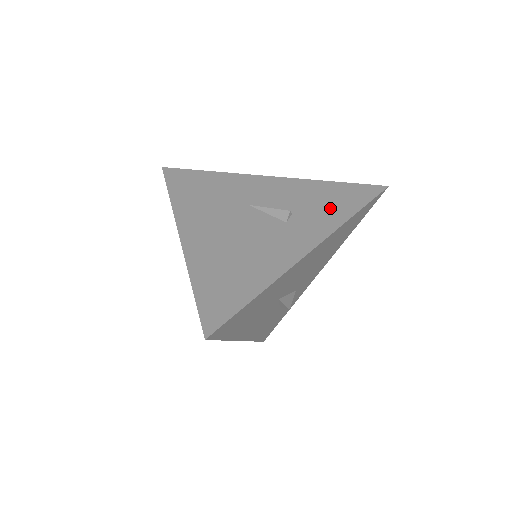
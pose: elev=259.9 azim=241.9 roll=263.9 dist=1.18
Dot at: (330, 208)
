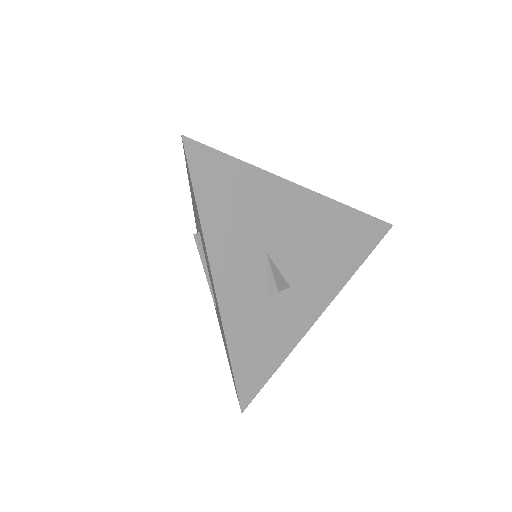
Dot at: occluded
